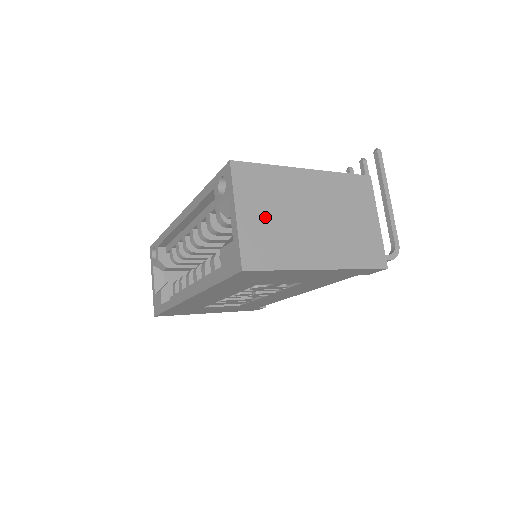
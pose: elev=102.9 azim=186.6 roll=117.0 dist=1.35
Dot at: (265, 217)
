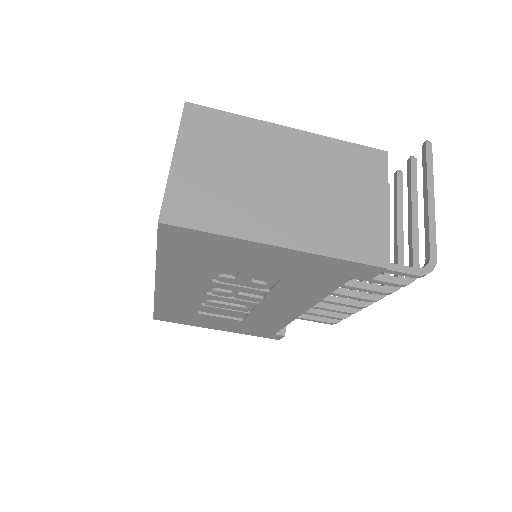
Dot at: (212, 169)
